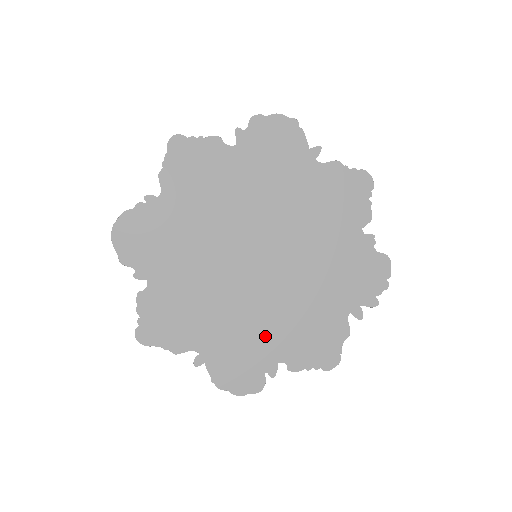
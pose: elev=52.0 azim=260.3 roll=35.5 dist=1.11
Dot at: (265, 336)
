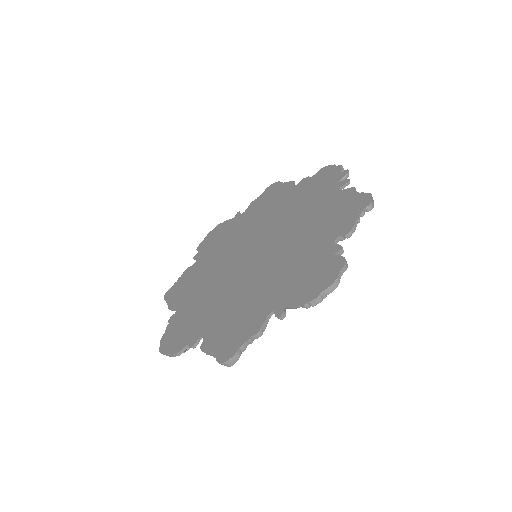
Dot at: (305, 252)
